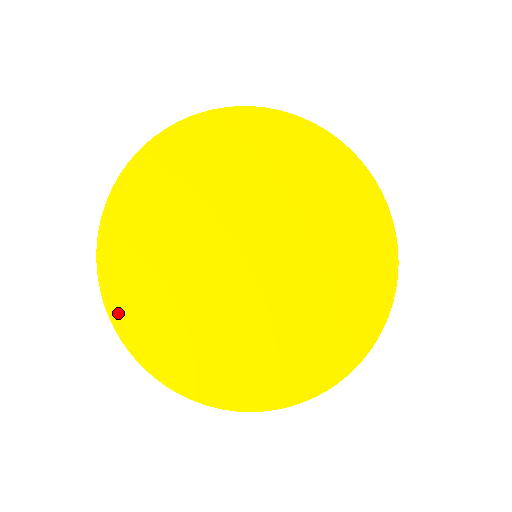
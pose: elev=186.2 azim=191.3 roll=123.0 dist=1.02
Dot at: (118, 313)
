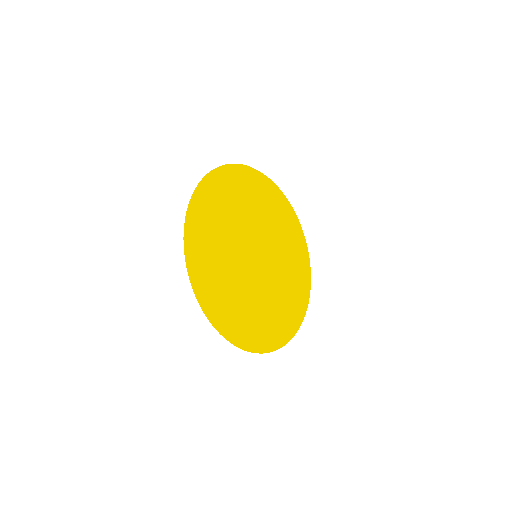
Dot at: (198, 196)
